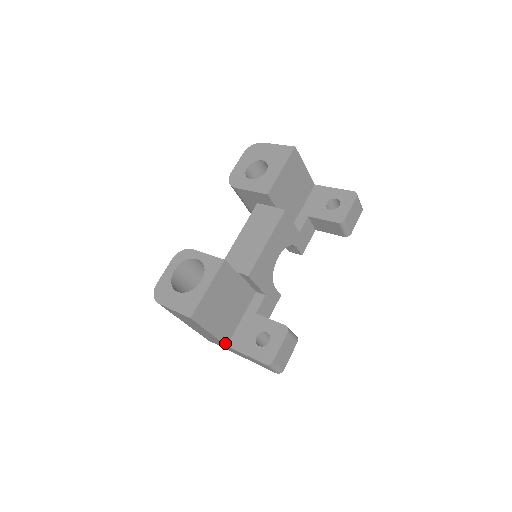
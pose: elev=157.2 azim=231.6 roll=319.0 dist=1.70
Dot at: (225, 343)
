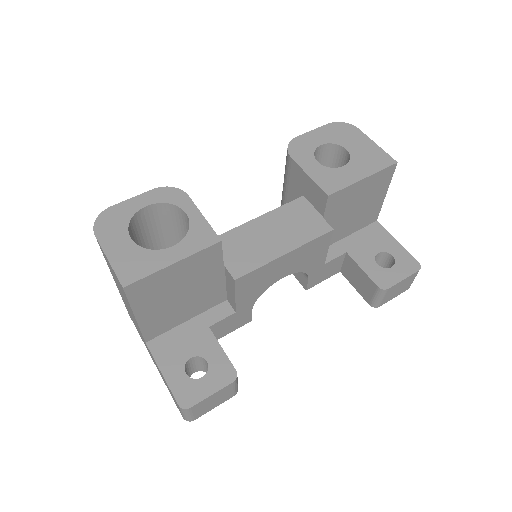
Dot at: (146, 338)
